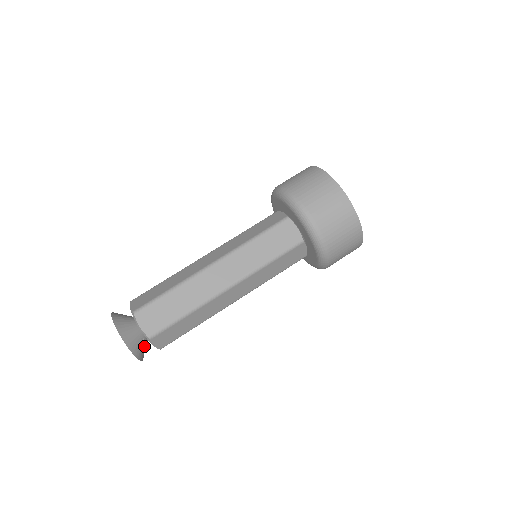
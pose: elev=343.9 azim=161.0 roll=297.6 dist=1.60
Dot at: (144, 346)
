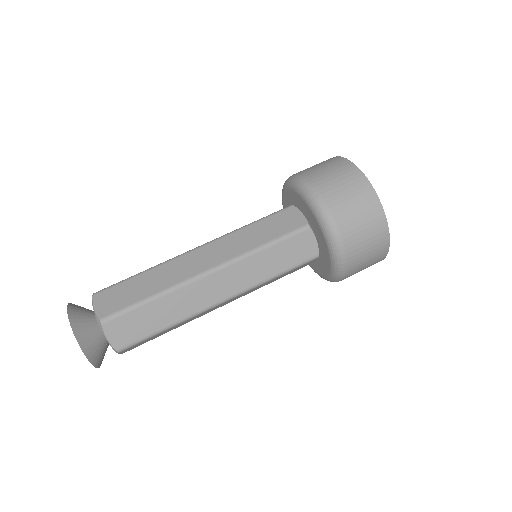
Dot at: (106, 350)
